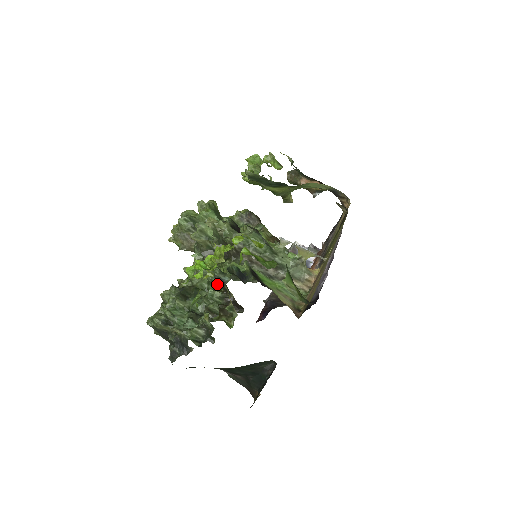
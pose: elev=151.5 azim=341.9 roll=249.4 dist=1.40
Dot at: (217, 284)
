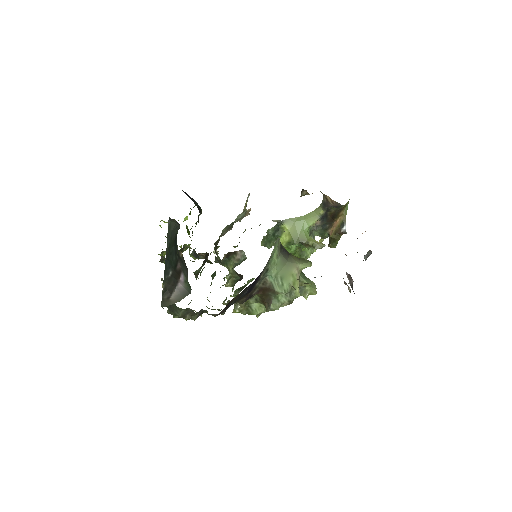
Dot at: occluded
